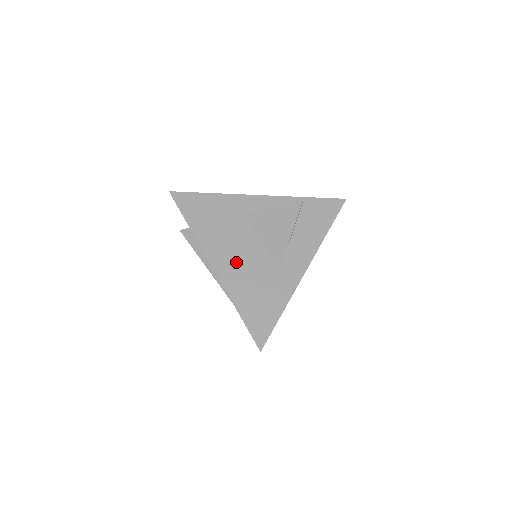
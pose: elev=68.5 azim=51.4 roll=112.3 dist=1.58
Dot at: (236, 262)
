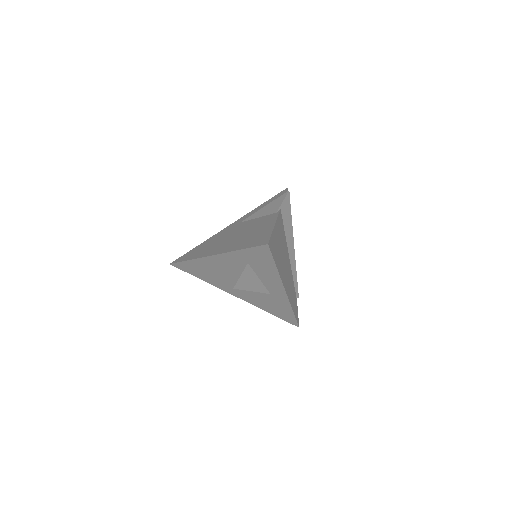
Dot at: (243, 293)
